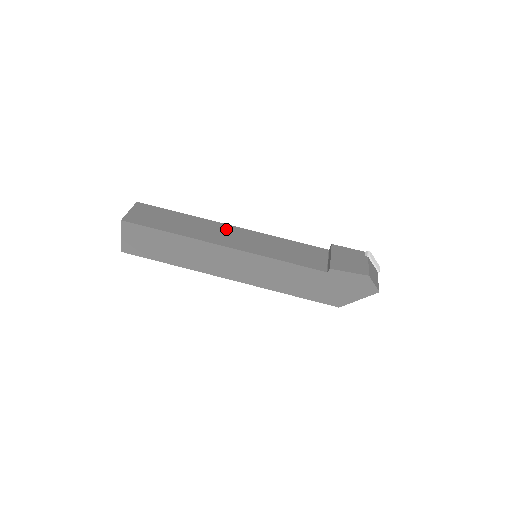
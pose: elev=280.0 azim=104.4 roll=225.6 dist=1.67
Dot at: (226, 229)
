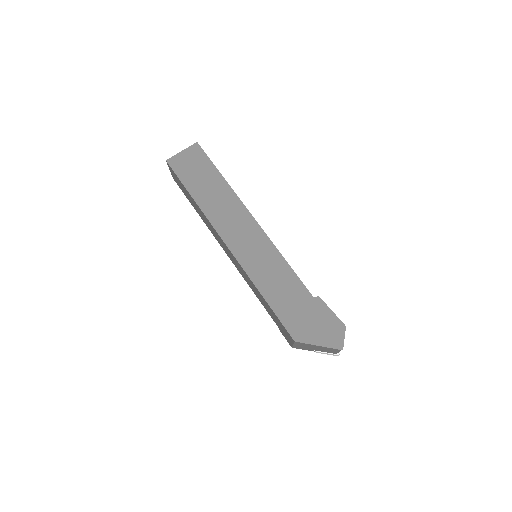
Dot at: occluded
